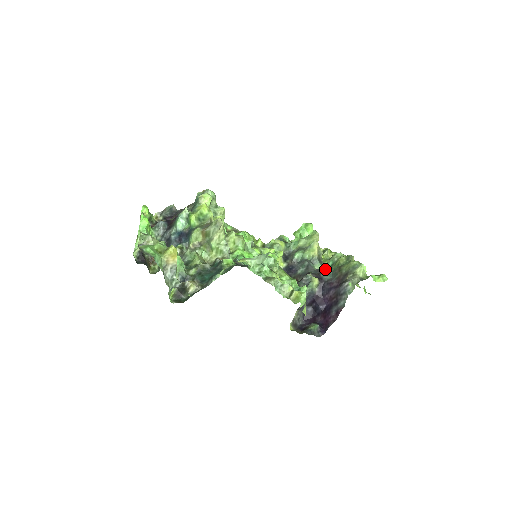
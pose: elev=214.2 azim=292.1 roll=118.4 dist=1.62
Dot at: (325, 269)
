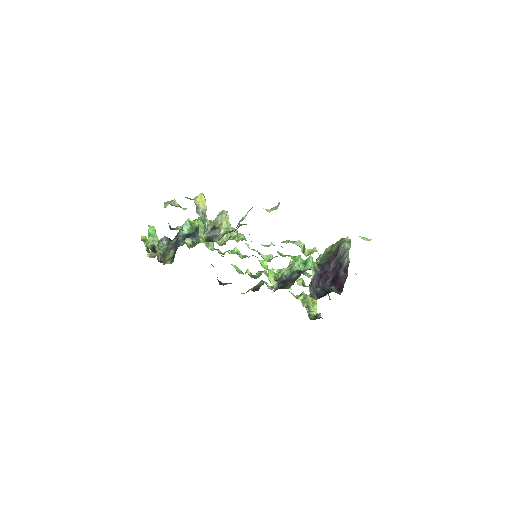
Dot at: occluded
